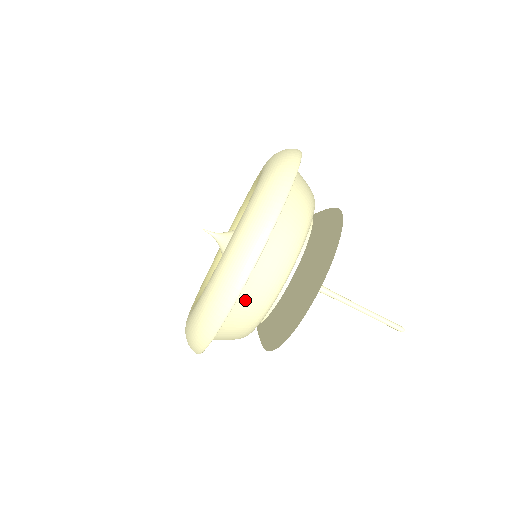
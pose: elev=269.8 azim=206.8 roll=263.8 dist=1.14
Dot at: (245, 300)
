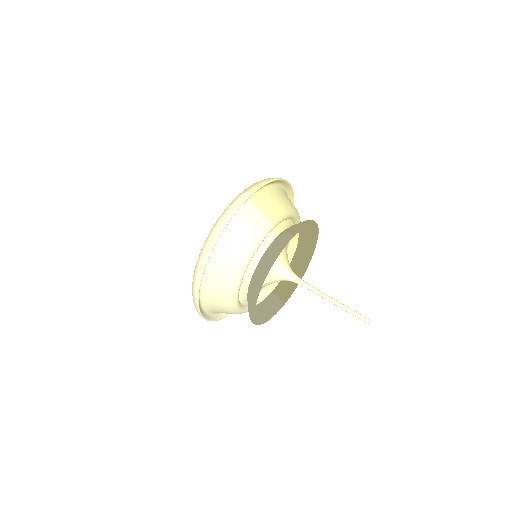
Dot at: (218, 311)
